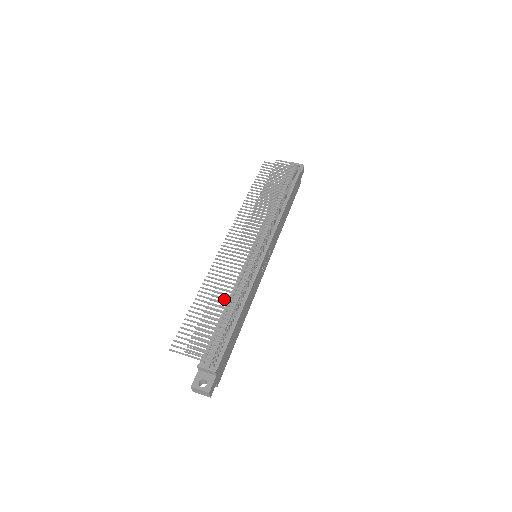
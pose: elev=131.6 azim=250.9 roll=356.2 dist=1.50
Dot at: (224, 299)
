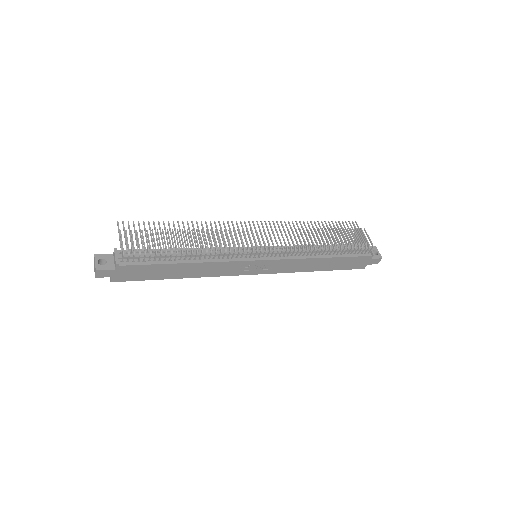
Dot at: (189, 240)
